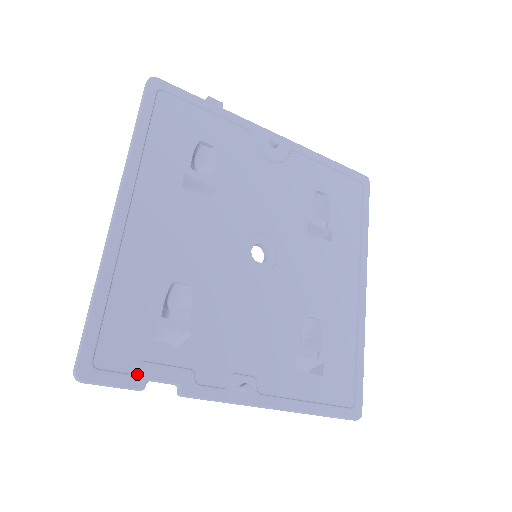
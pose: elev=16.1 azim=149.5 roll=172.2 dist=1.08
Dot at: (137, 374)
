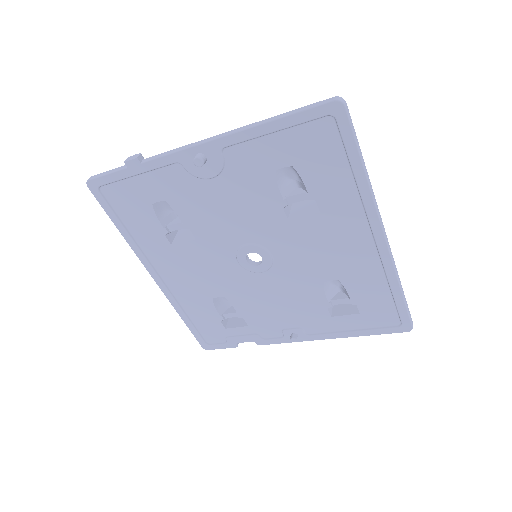
Dot at: (229, 343)
